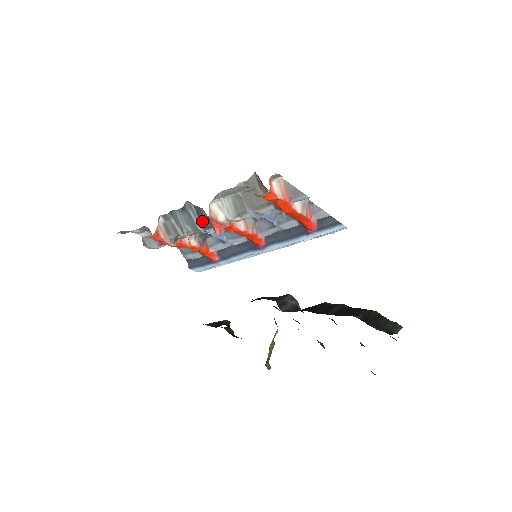
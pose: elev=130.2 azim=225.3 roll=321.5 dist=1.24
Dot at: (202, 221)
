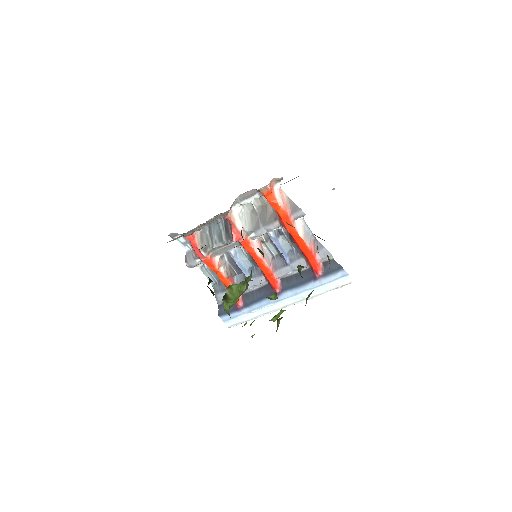
Dot at: (227, 232)
